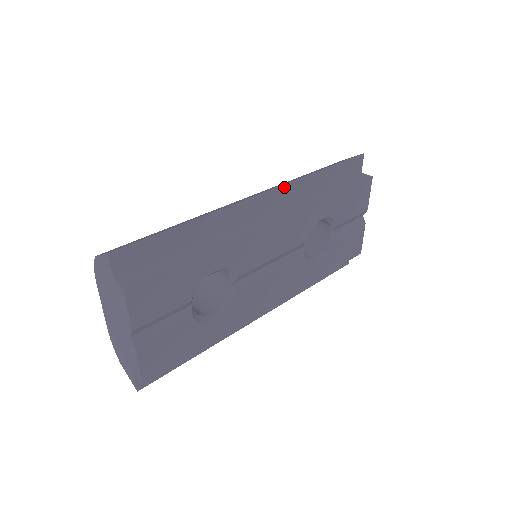
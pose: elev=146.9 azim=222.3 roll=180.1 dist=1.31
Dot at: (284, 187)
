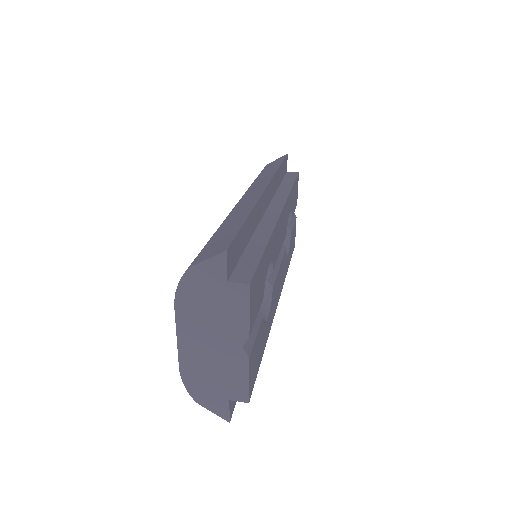
Dot at: (271, 182)
